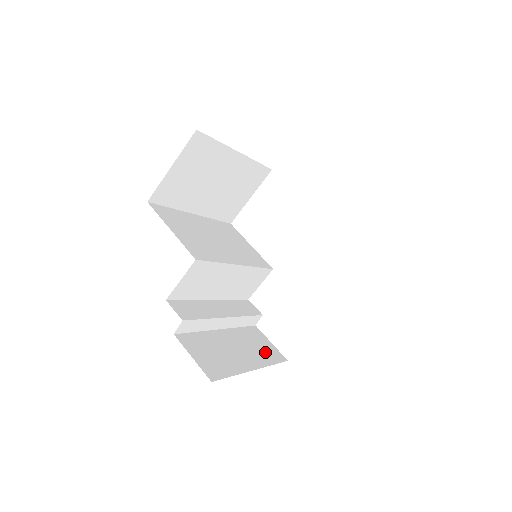
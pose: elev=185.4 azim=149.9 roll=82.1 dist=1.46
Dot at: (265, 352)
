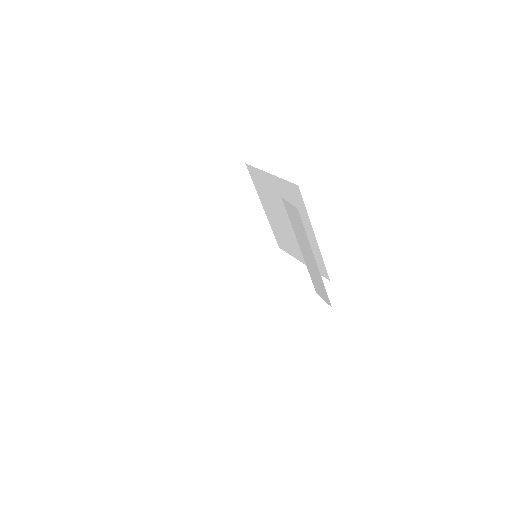
Dot at: occluded
